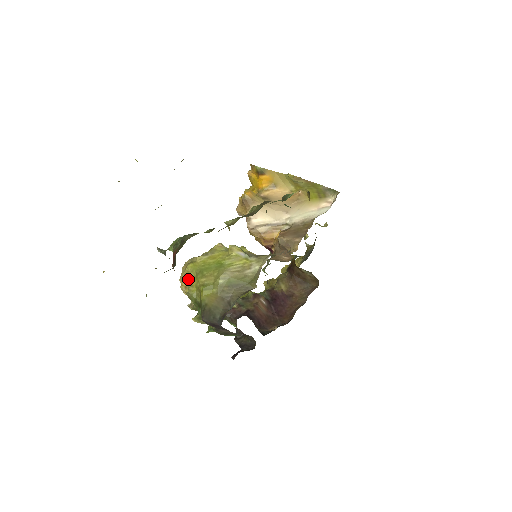
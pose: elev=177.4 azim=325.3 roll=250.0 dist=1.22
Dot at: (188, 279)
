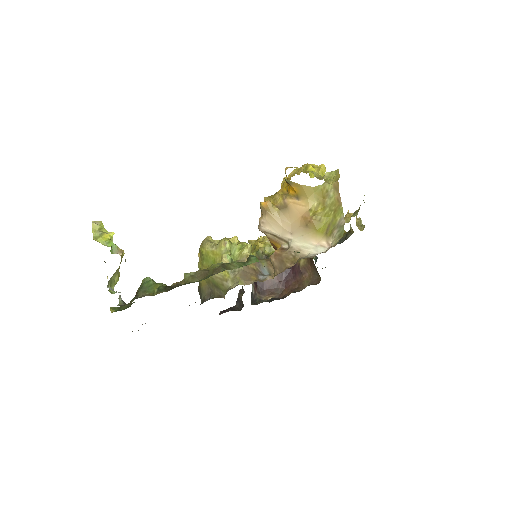
Dot at: (200, 255)
